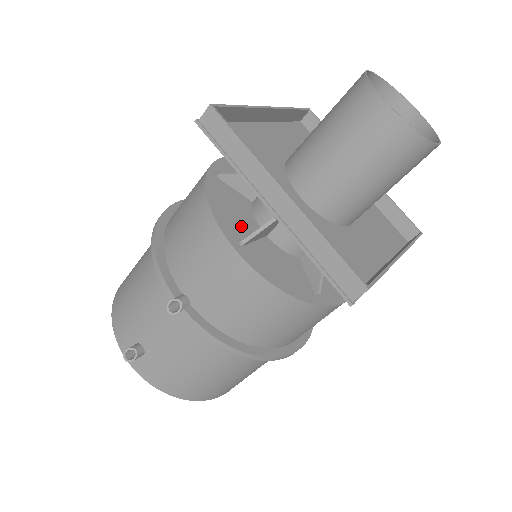
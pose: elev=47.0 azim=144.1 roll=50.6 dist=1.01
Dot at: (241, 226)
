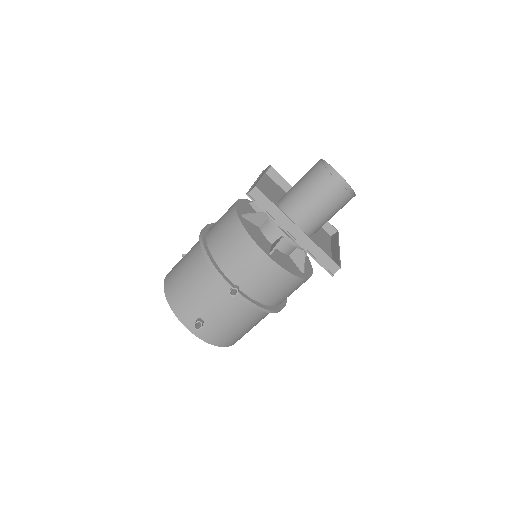
Dot at: (264, 243)
